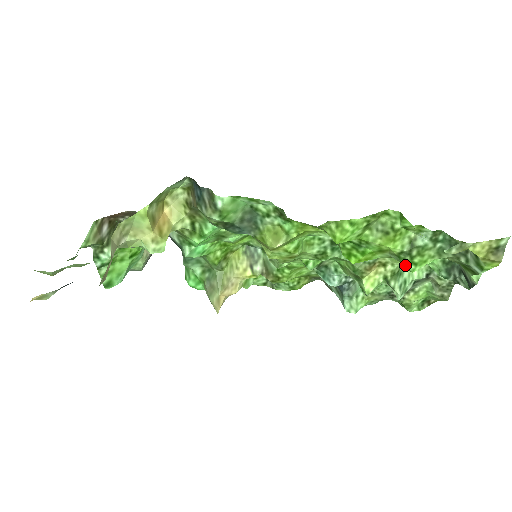
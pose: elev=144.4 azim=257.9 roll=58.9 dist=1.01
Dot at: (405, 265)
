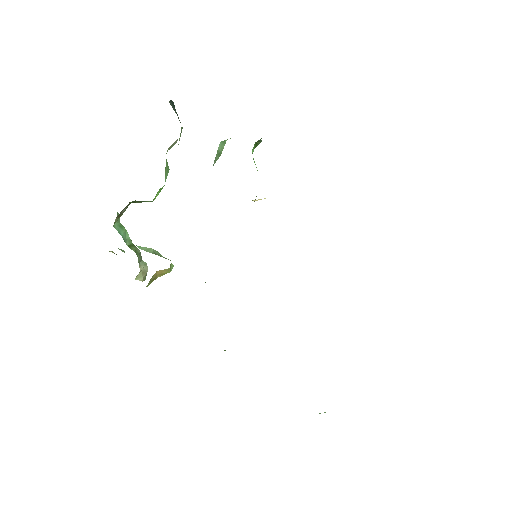
Dot at: occluded
